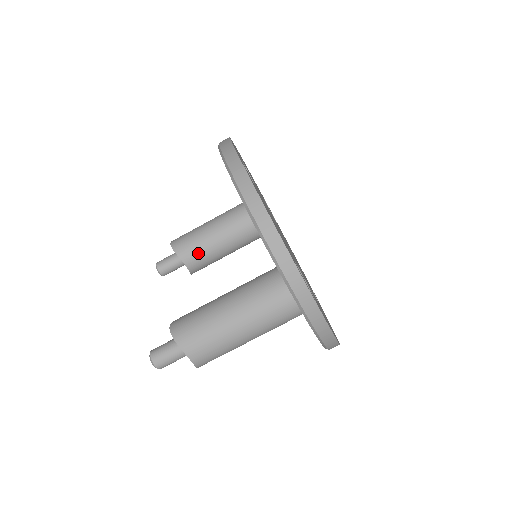
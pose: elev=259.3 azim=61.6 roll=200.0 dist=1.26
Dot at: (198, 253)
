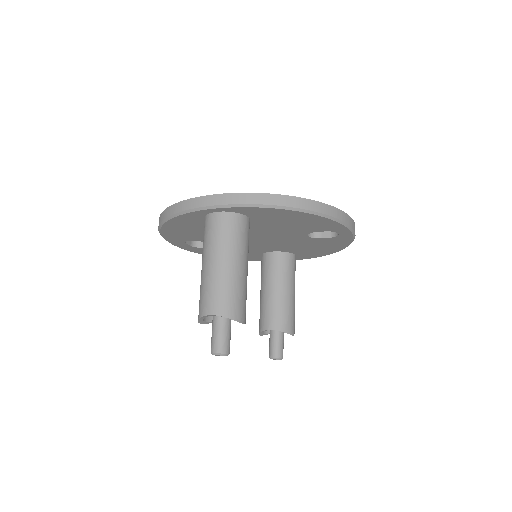
Dot at: (267, 314)
